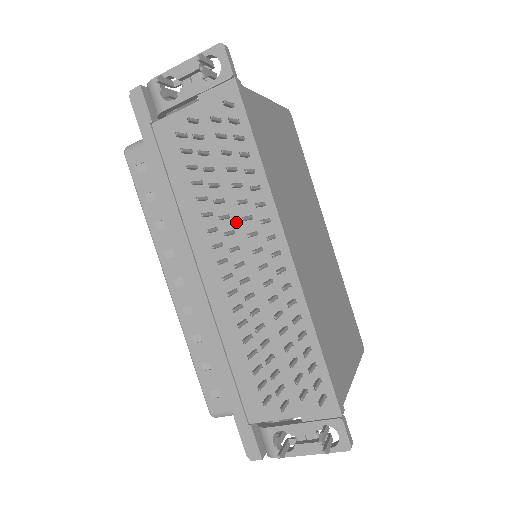
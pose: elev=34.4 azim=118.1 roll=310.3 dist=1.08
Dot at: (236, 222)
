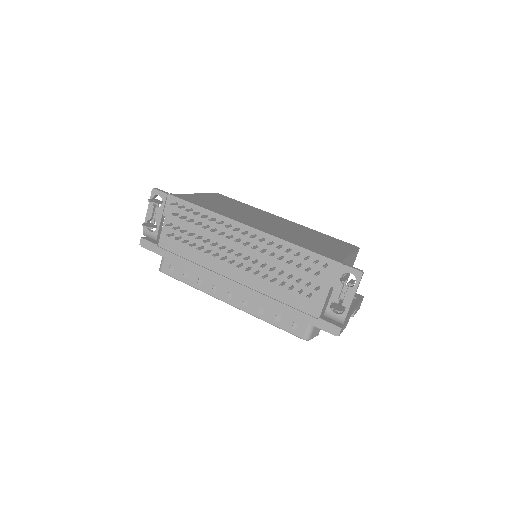
Dot at: (221, 242)
